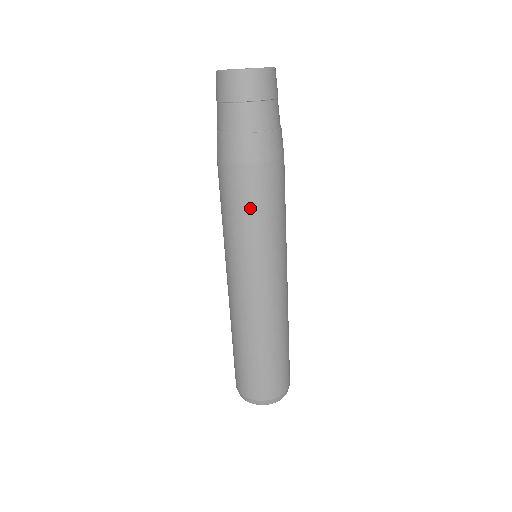
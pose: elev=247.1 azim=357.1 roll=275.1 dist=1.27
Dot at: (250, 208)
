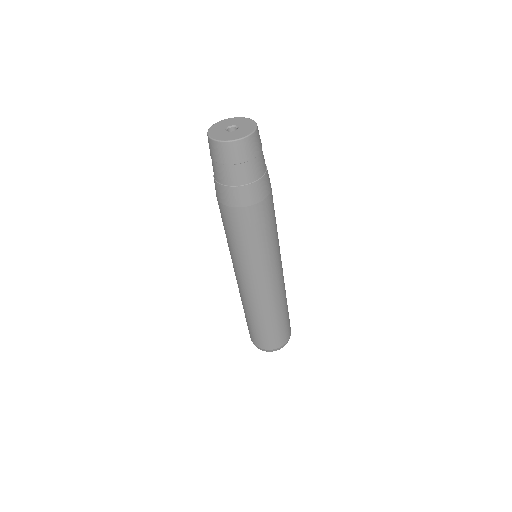
Dot at: (268, 229)
